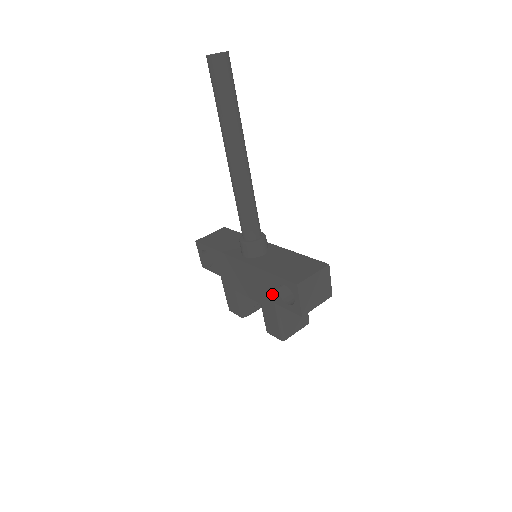
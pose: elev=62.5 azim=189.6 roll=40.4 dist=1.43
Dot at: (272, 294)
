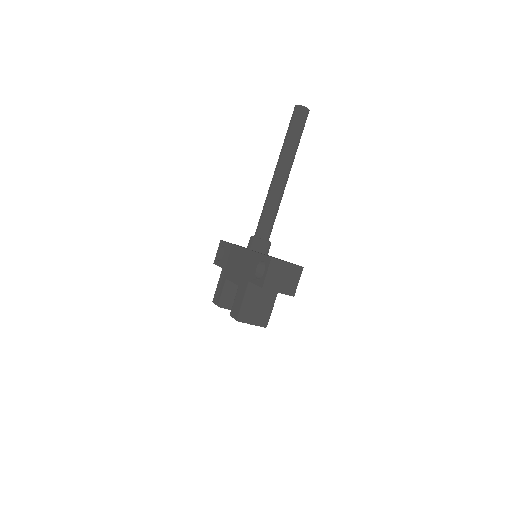
Dot at: (251, 272)
